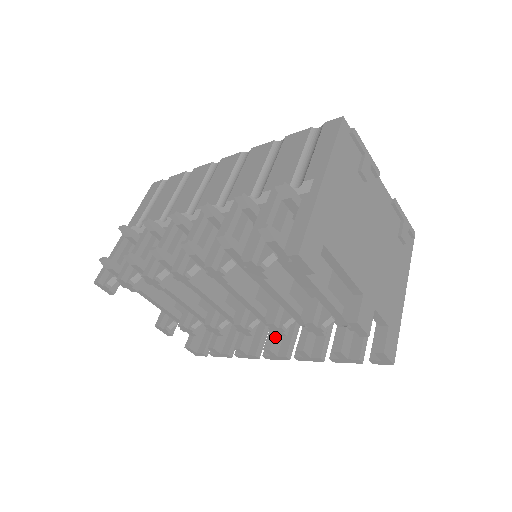
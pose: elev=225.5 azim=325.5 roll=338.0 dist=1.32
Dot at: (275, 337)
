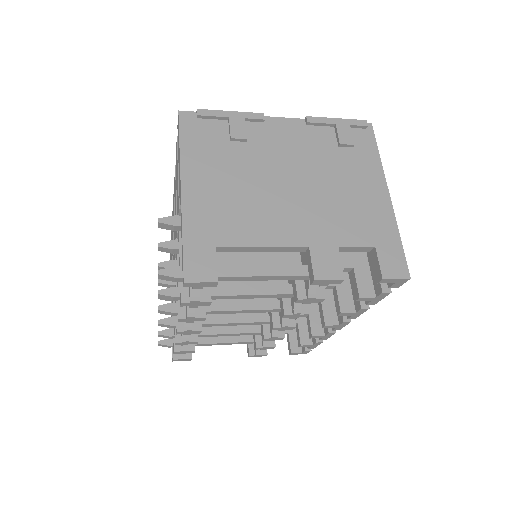
Dot at: (325, 310)
